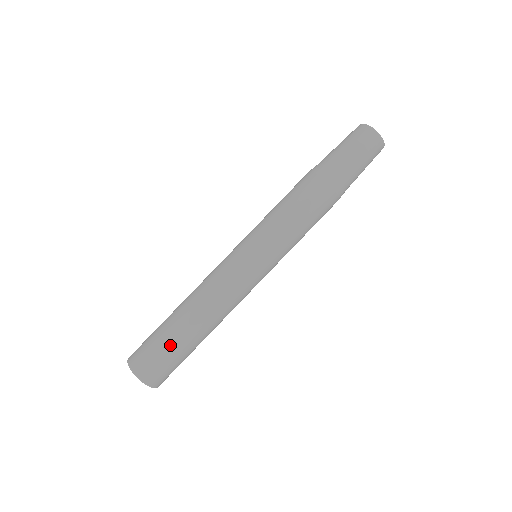
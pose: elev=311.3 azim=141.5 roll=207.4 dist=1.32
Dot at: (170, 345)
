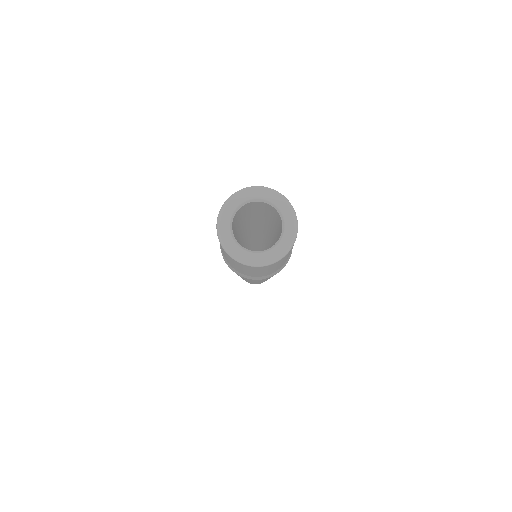
Dot at: occluded
